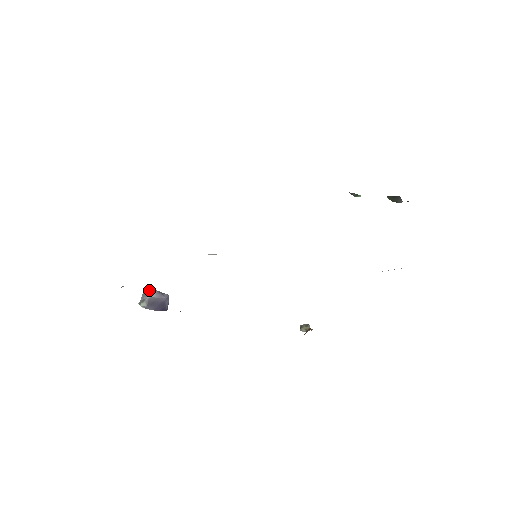
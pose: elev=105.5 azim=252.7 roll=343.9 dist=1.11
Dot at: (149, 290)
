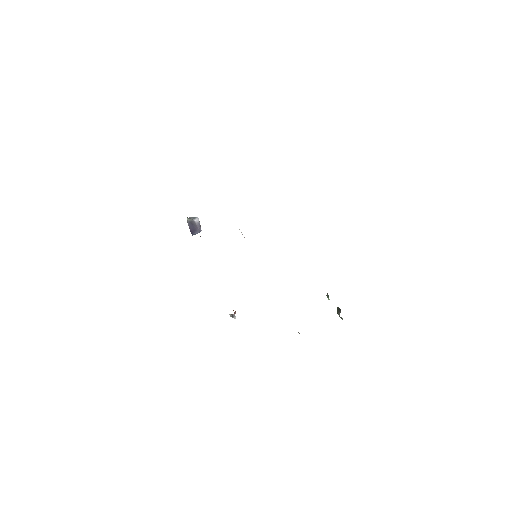
Dot at: (198, 219)
